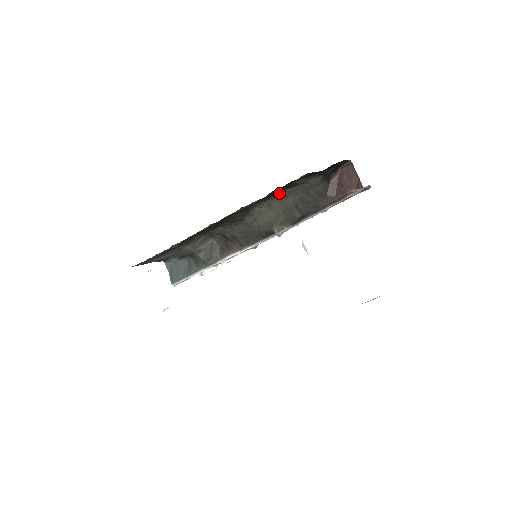
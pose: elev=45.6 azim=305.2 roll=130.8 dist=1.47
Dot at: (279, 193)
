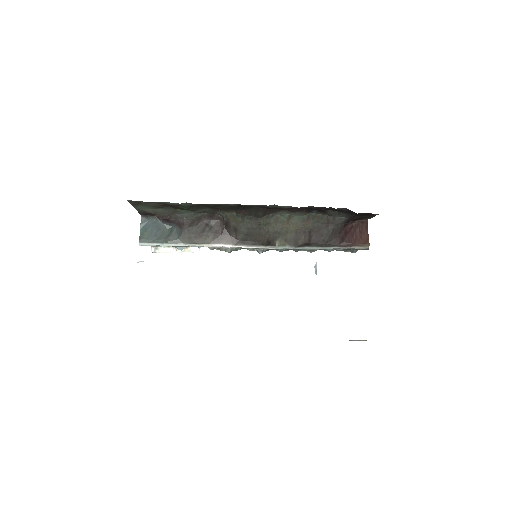
Dot at: (307, 212)
